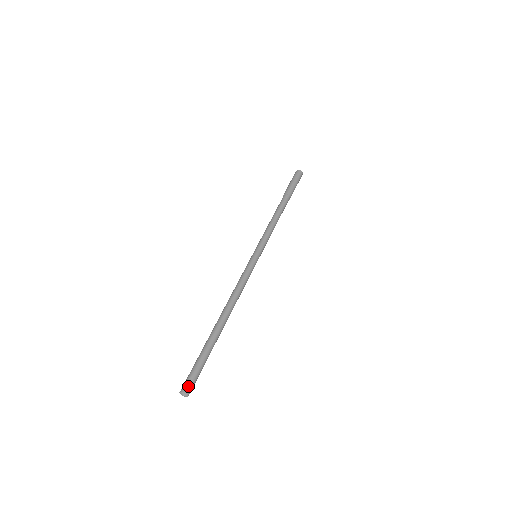
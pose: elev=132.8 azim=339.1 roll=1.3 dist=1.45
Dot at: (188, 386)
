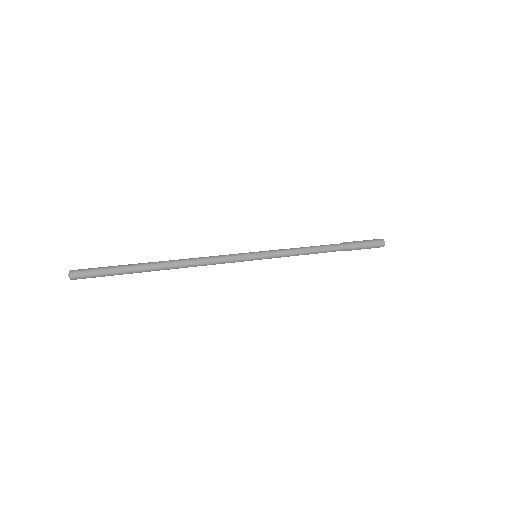
Dot at: (78, 269)
